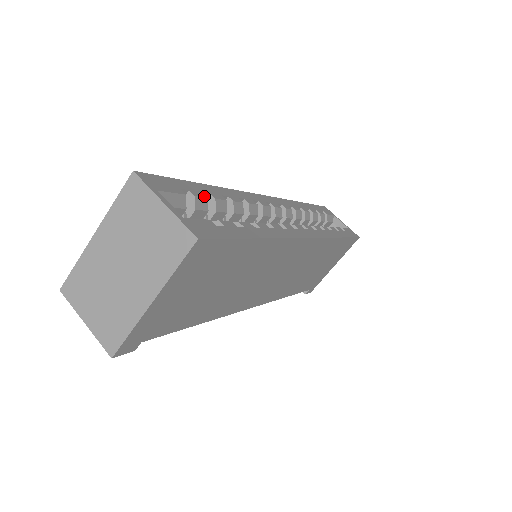
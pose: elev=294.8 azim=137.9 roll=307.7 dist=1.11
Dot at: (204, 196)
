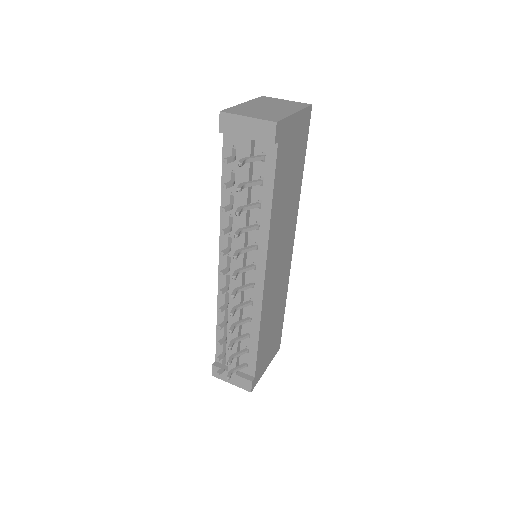
Dot at: occluded
